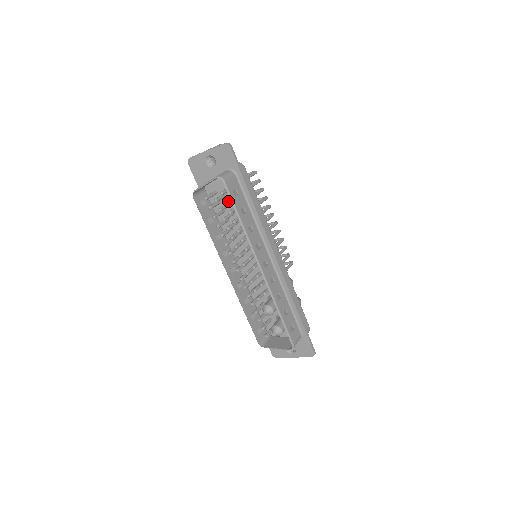
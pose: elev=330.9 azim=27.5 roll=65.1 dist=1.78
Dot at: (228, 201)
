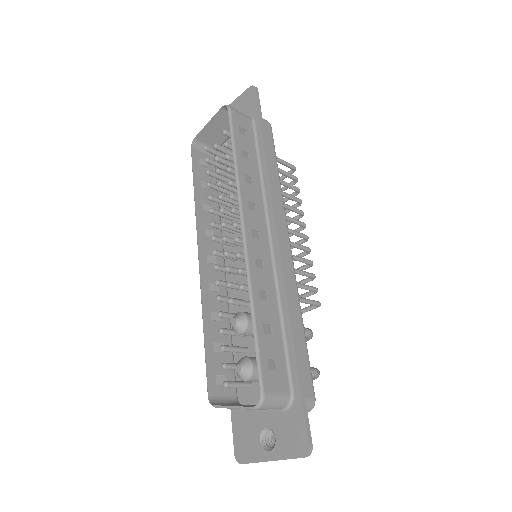
Dot at: (230, 143)
